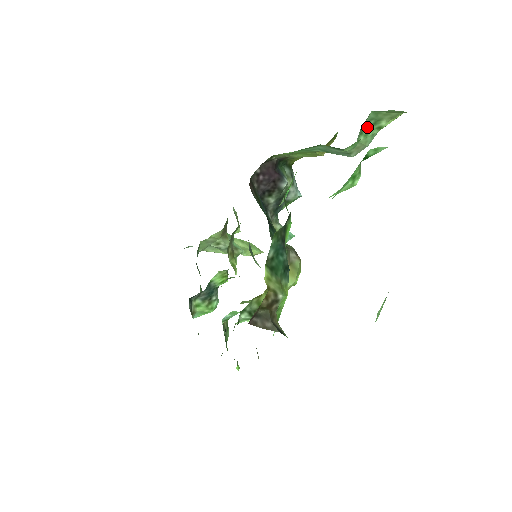
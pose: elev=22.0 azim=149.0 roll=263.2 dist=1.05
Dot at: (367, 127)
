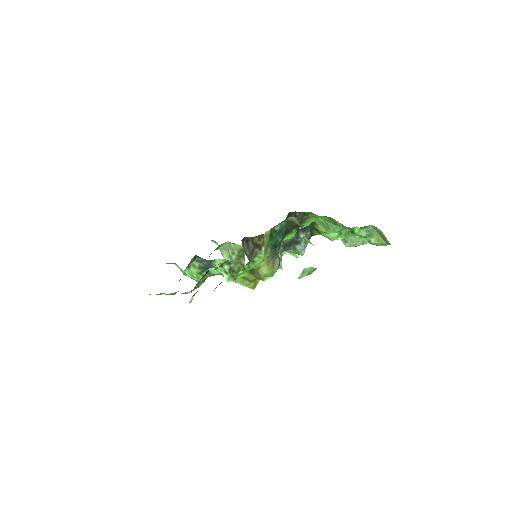
Dot at: (364, 233)
